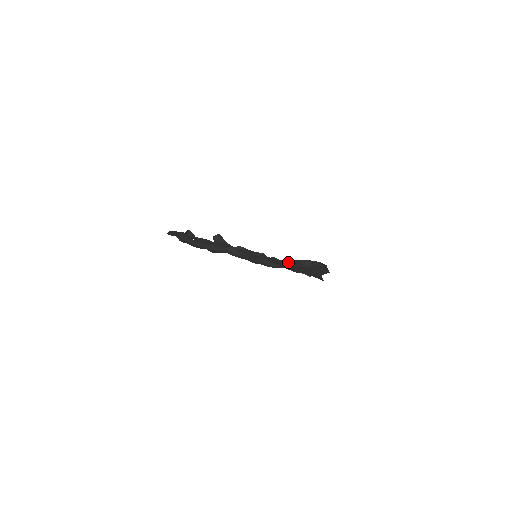
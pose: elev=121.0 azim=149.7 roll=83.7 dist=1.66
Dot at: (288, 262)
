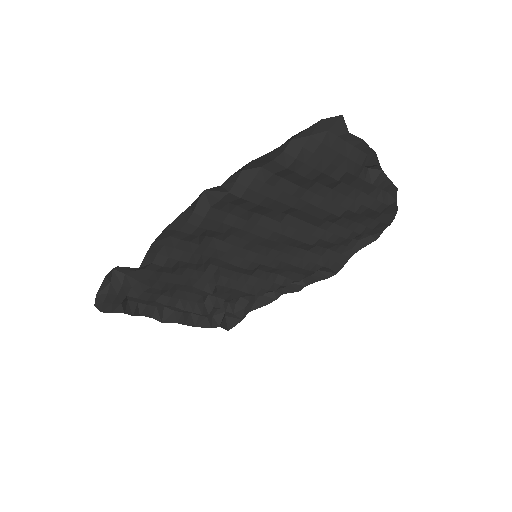
Dot at: (271, 272)
